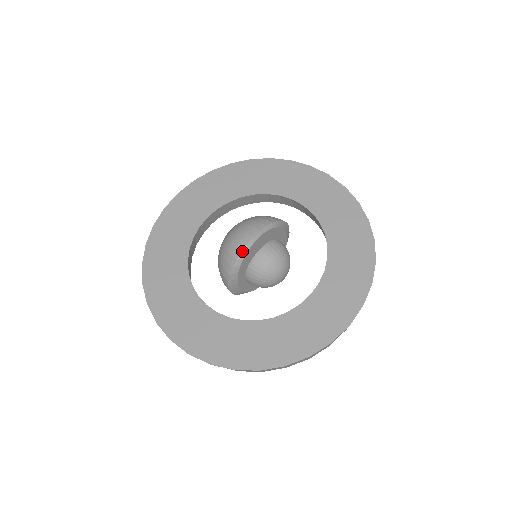
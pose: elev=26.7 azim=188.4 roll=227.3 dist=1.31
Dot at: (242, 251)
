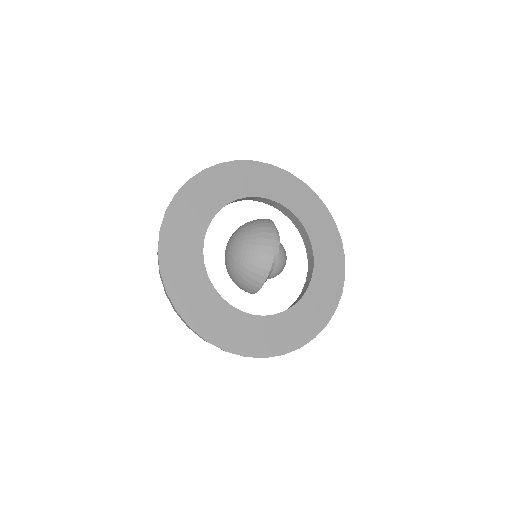
Dot at: (273, 262)
